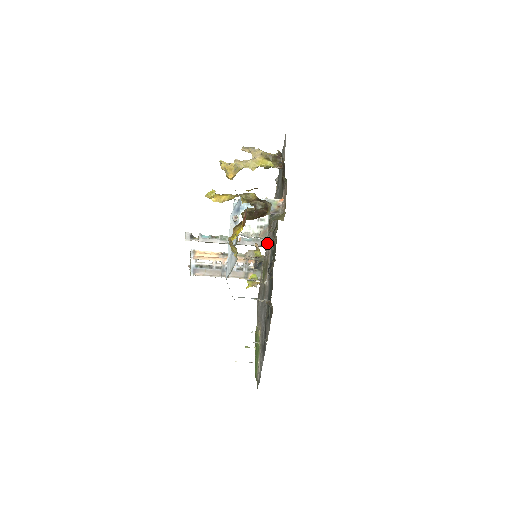
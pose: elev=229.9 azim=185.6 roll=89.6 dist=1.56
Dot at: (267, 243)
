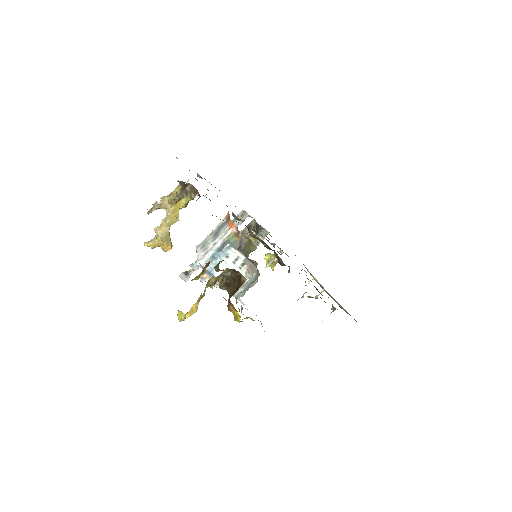
Dot at: (246, 213)
